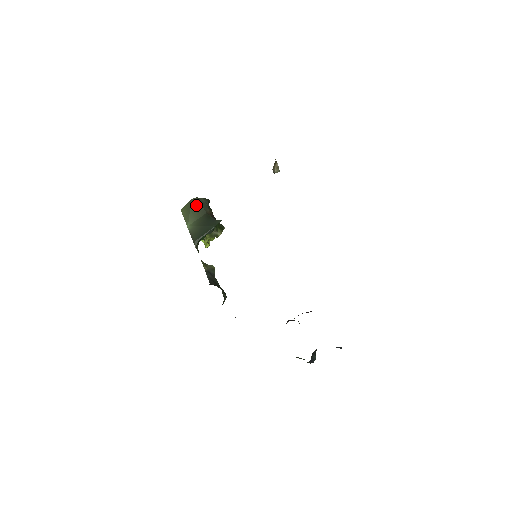
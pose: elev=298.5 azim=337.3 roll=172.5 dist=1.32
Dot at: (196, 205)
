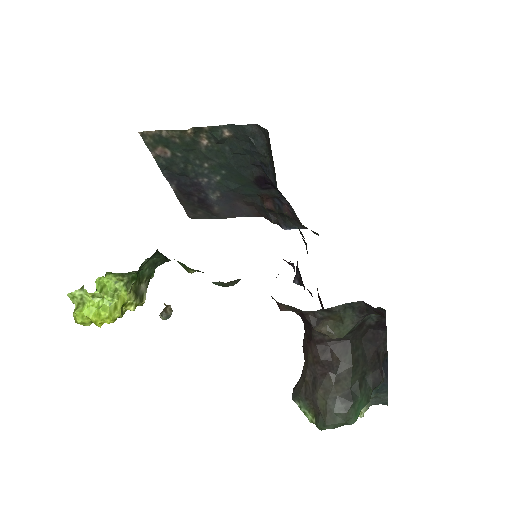
Dot at: occluded
